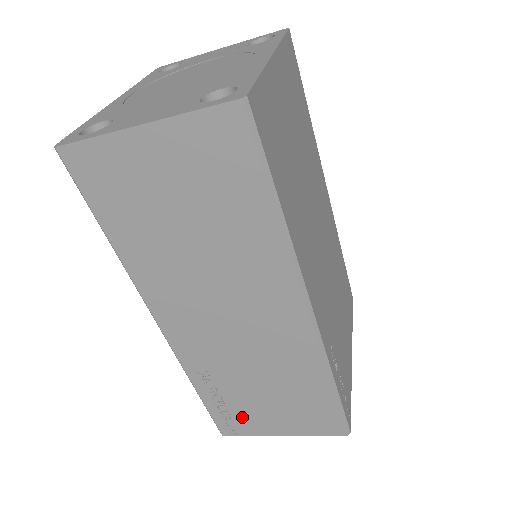
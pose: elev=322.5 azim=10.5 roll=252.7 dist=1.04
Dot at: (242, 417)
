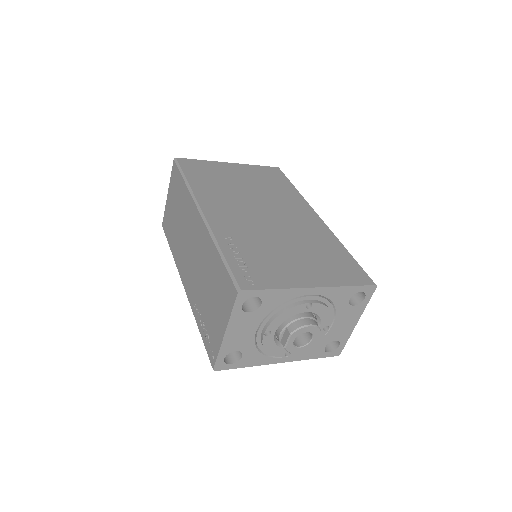
Dot at: (212, 334)
